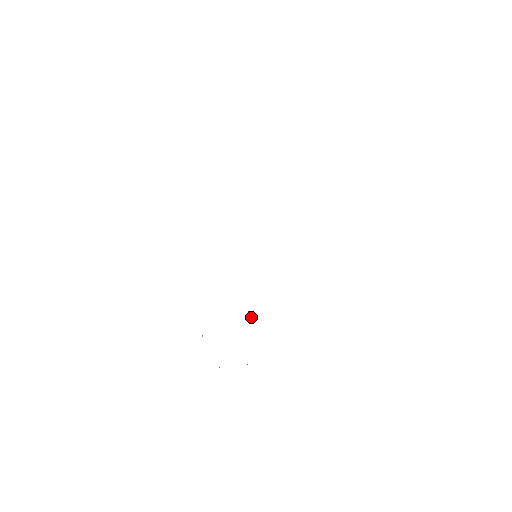
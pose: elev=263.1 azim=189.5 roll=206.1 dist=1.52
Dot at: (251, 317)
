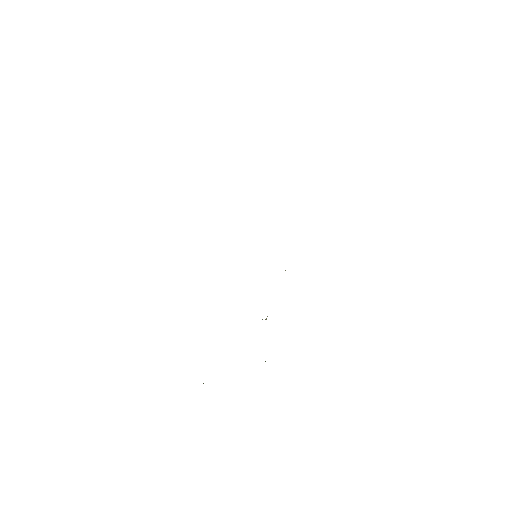
Dot at: occluded
